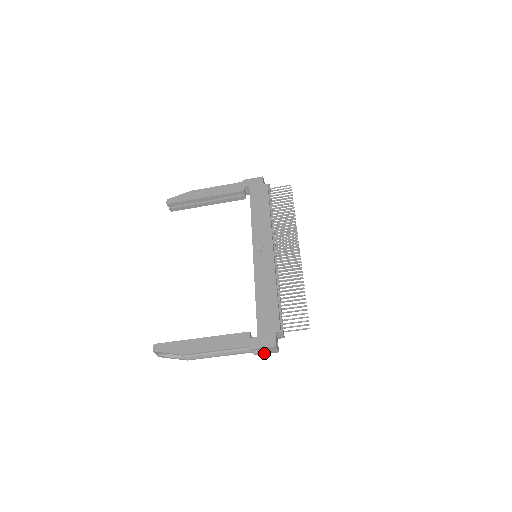
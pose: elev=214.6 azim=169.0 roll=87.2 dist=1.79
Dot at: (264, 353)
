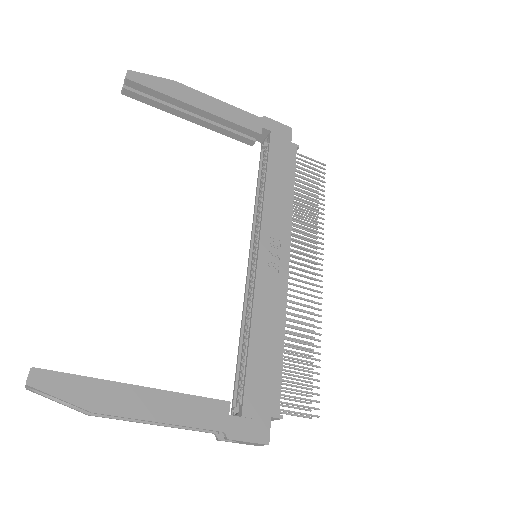
Dot at: (235, 442)
